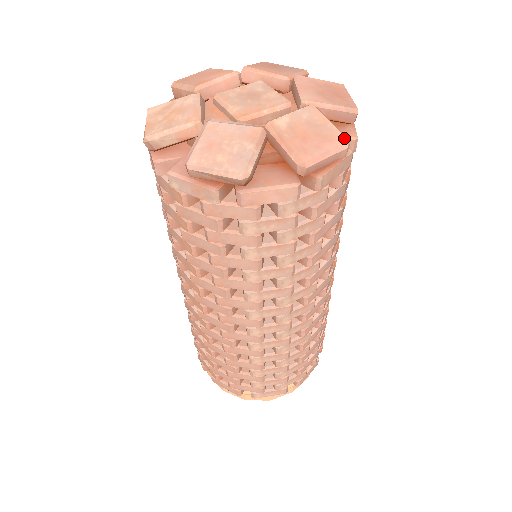
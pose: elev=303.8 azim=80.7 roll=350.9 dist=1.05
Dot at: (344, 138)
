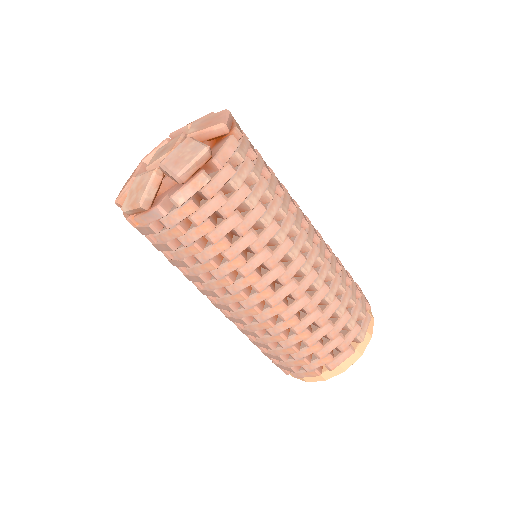
Dot at: (224, 110)
